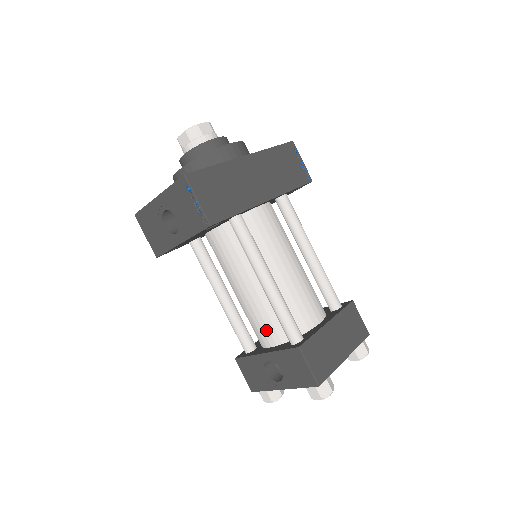
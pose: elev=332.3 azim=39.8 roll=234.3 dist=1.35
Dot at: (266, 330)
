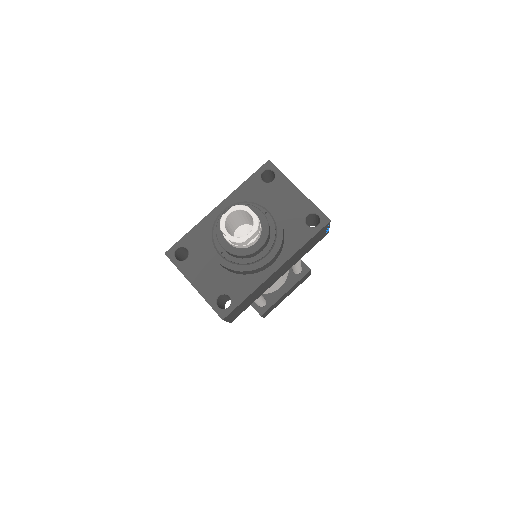
Dot at: occluded
